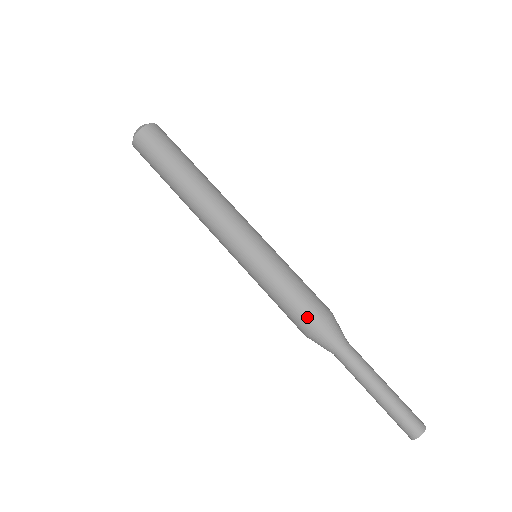
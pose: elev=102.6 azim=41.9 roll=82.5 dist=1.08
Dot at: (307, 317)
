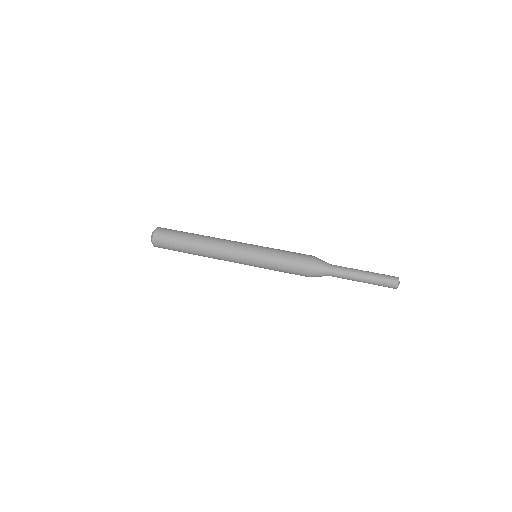
Dot at: (304, 257)
